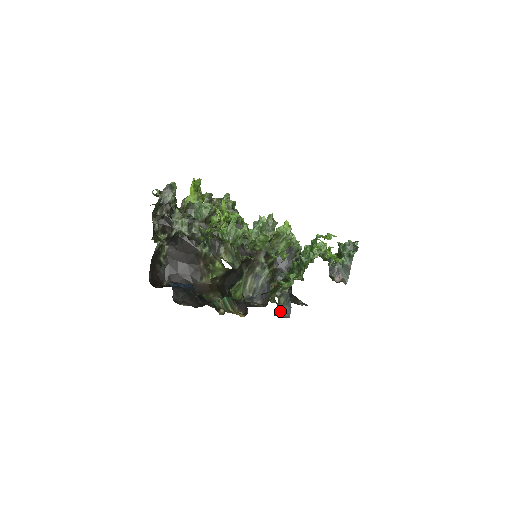
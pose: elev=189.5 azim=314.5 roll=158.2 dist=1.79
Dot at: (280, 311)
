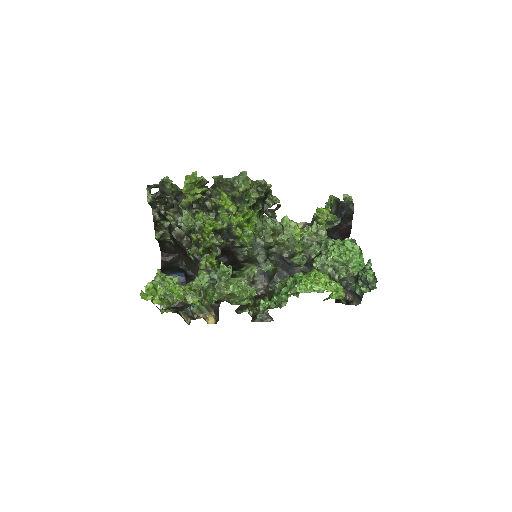
Dot at: (266, 313)
